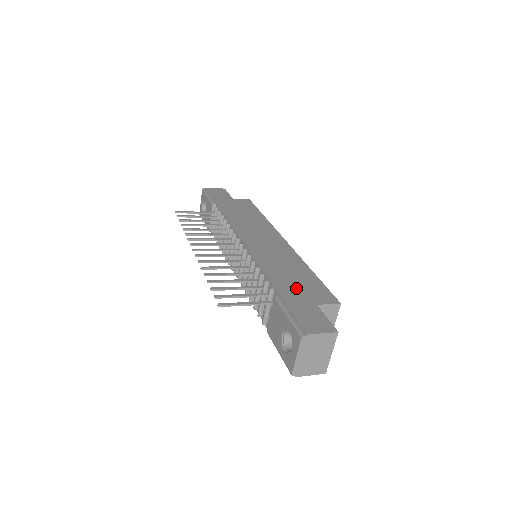
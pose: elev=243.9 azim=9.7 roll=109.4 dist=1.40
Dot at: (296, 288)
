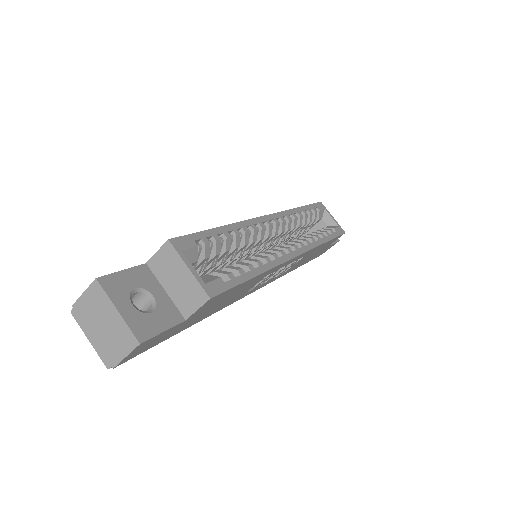
Dot at: occluded
